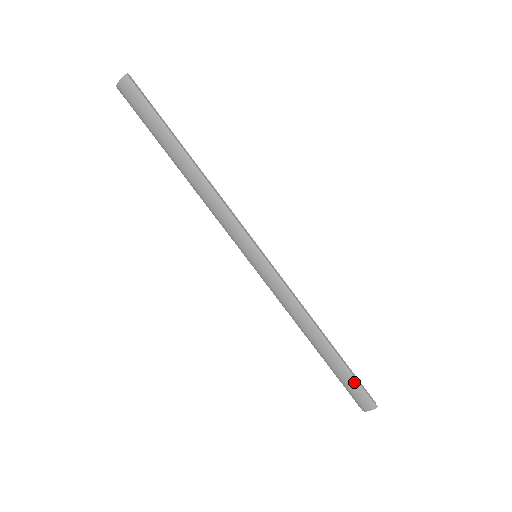
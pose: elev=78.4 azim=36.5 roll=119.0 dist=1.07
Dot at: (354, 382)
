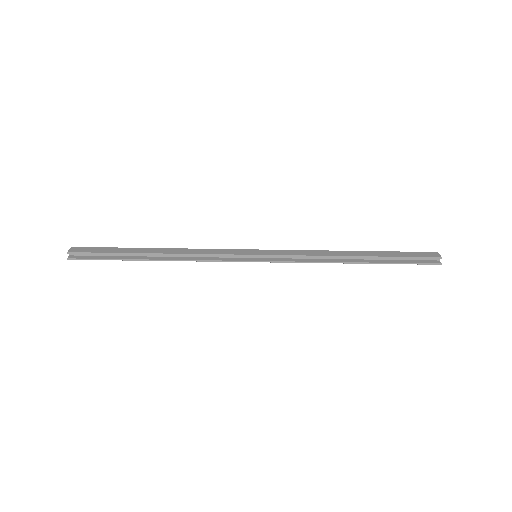
Dot at: occluded
